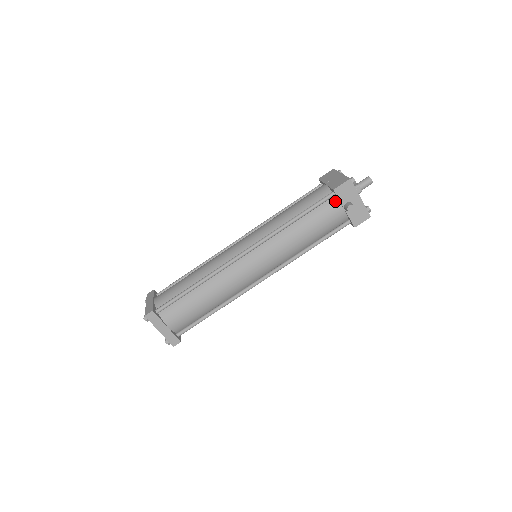
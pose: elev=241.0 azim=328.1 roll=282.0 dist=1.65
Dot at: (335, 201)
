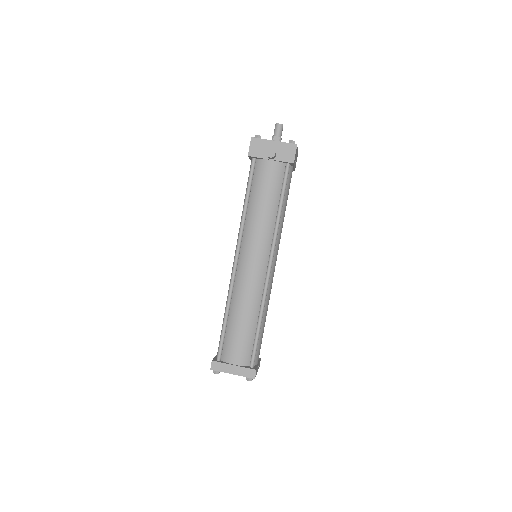
Dot at: (260, 162)
